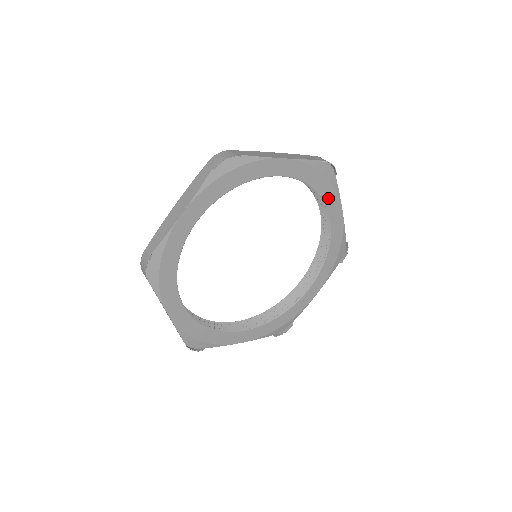
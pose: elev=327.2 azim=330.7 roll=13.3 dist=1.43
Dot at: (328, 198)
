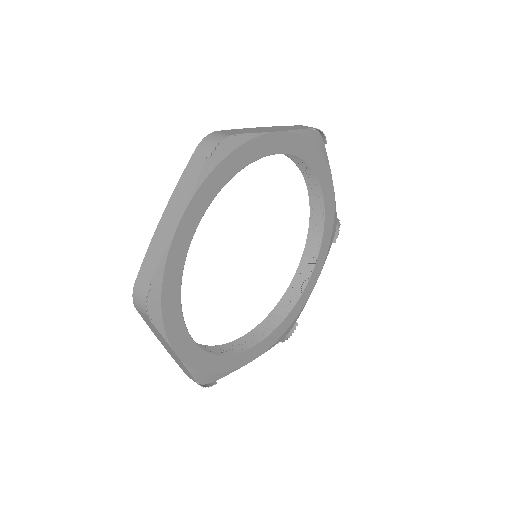
Dot at: (320, 258)
